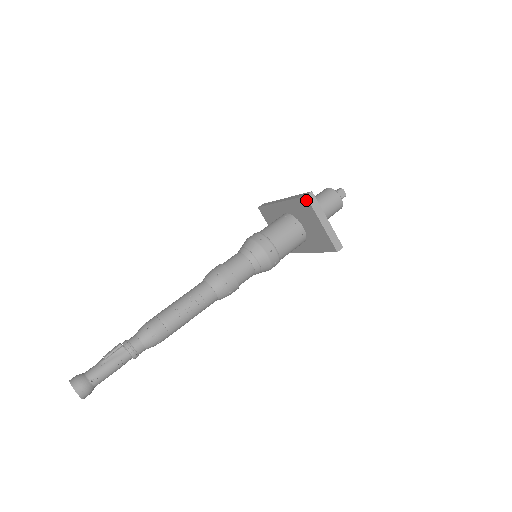
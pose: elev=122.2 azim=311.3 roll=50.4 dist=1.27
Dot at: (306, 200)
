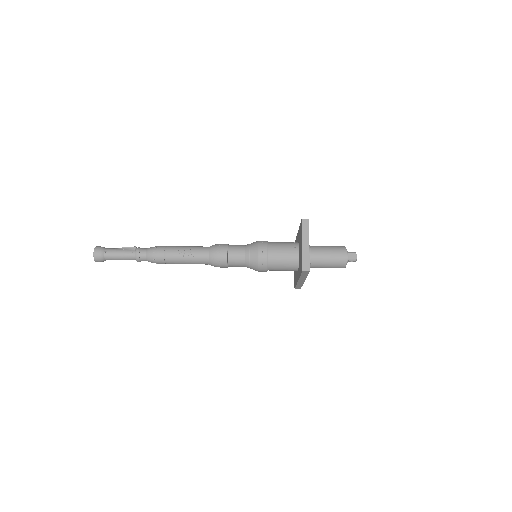
Dot at: (301, 223)
